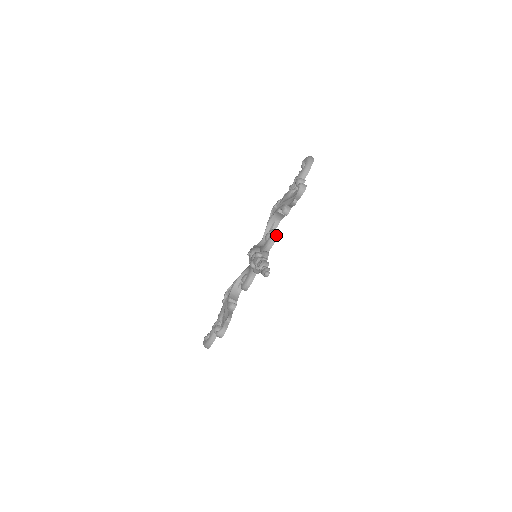
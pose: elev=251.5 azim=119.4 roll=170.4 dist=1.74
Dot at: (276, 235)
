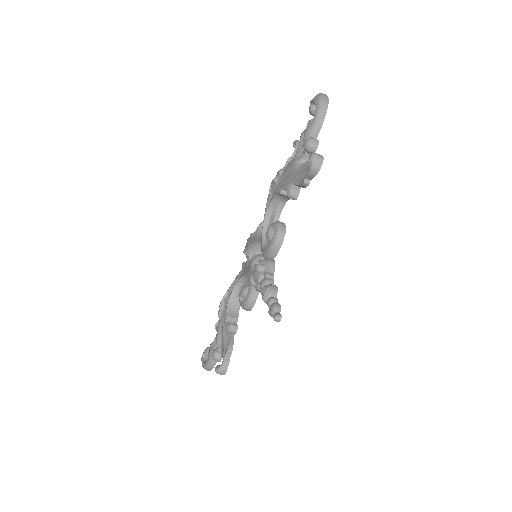
Dot at: (282, 234)
